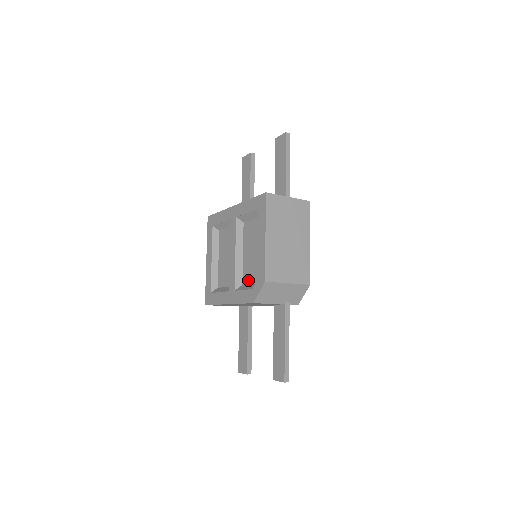
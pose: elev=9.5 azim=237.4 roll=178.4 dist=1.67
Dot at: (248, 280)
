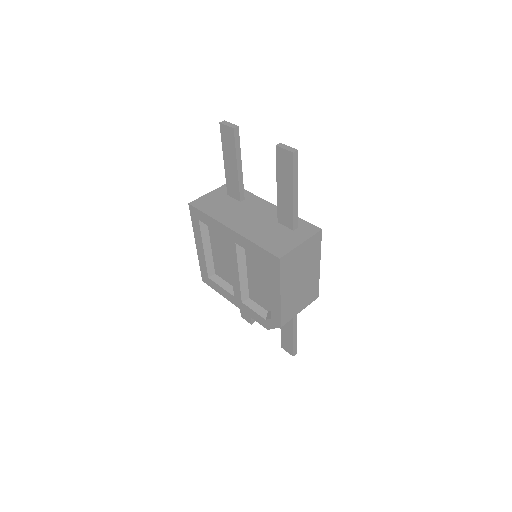
Dot at: (257, 301)
